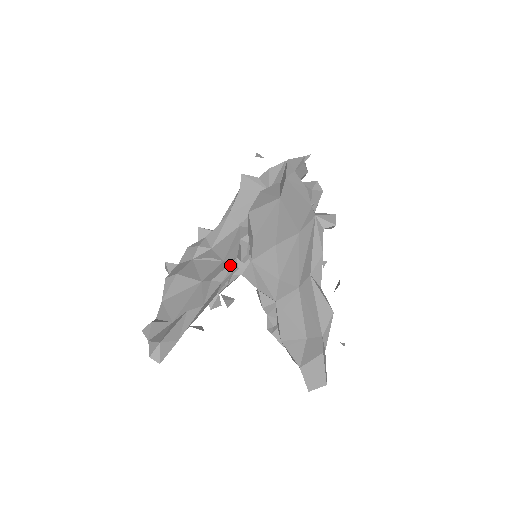
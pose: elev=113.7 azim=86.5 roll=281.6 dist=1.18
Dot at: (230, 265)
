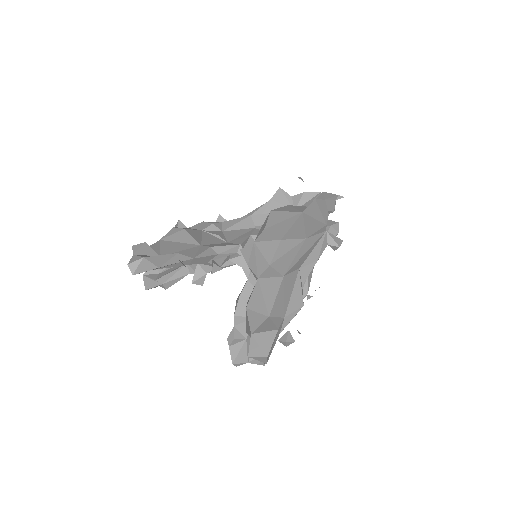
Dot at: (232, 246)
